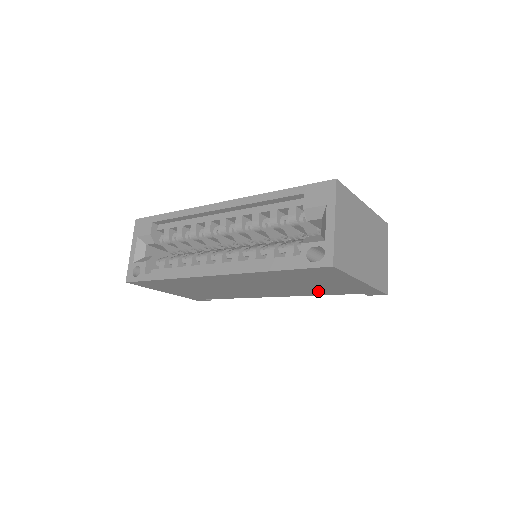
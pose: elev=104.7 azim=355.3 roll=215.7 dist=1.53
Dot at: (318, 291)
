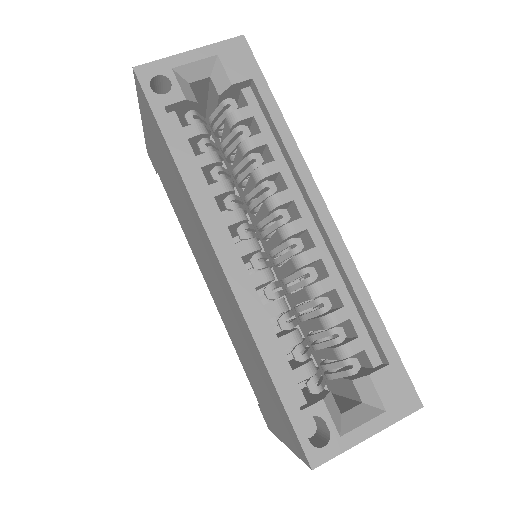
Dot at: (243, 359)
